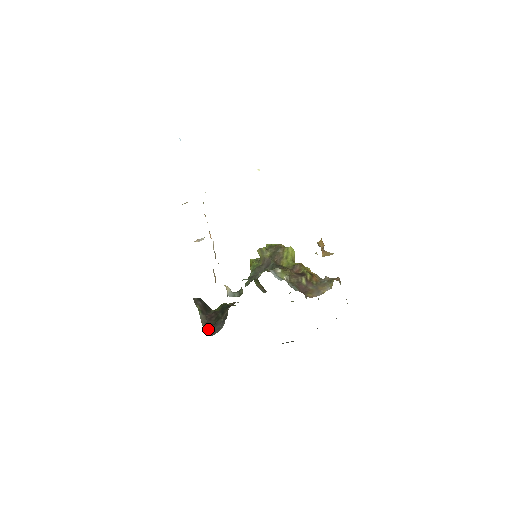
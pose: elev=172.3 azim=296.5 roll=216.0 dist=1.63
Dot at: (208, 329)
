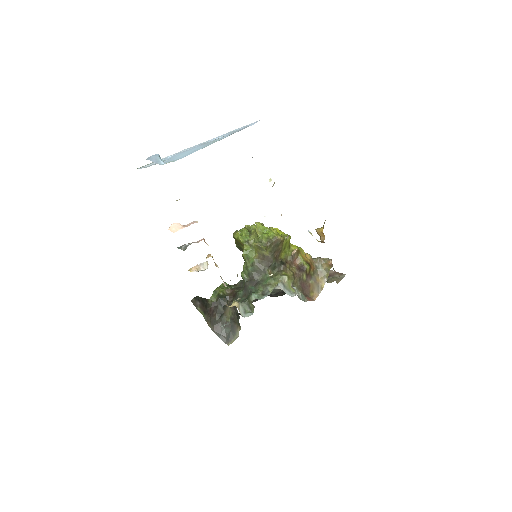
Dot at: (217, 331)
